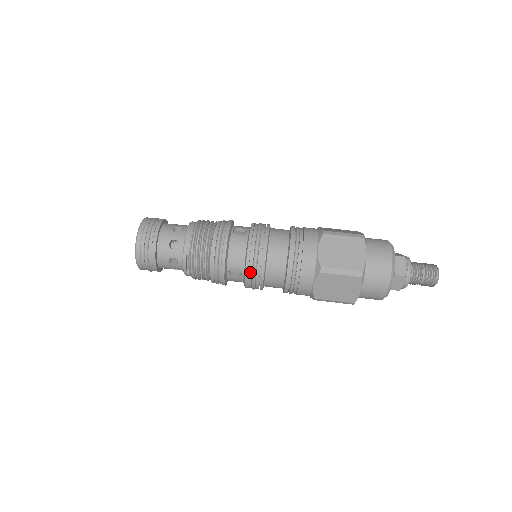
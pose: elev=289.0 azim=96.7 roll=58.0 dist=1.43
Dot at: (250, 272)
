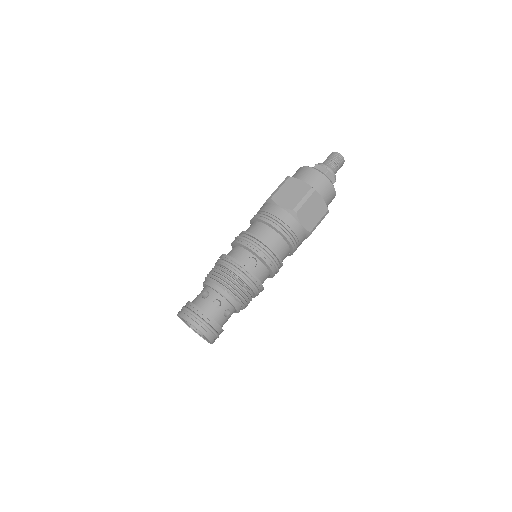
Dot at: occluded
